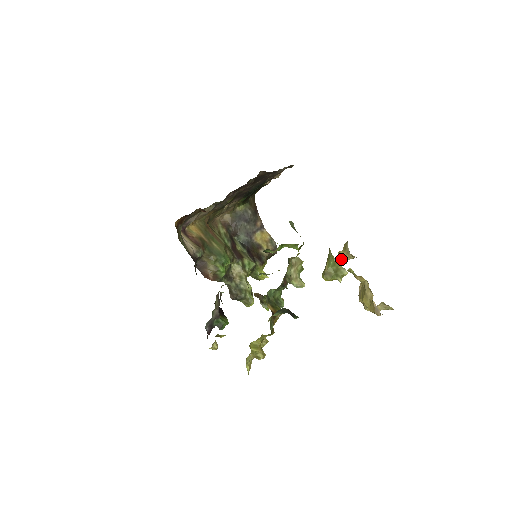
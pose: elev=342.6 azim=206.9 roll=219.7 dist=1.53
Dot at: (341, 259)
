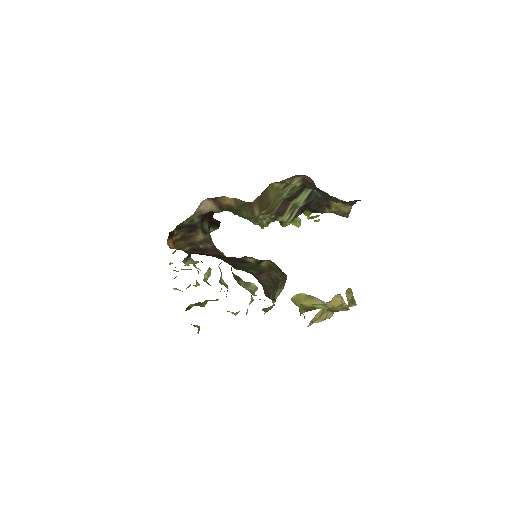
Dot at: (347, 293)
